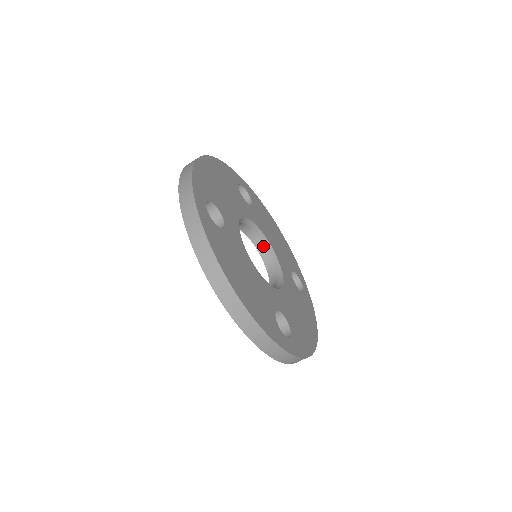
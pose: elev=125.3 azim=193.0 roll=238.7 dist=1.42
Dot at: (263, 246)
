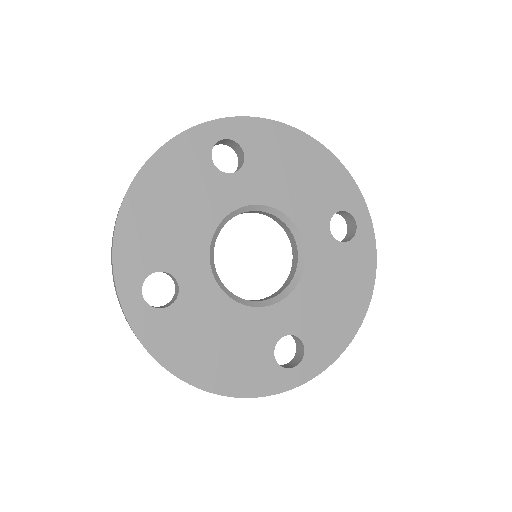
Dot at: (274, 217)
